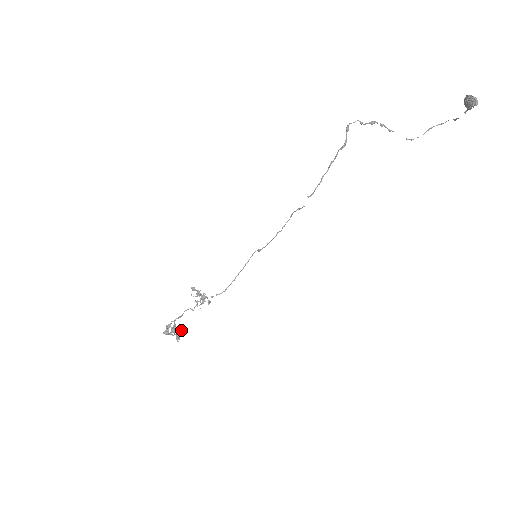
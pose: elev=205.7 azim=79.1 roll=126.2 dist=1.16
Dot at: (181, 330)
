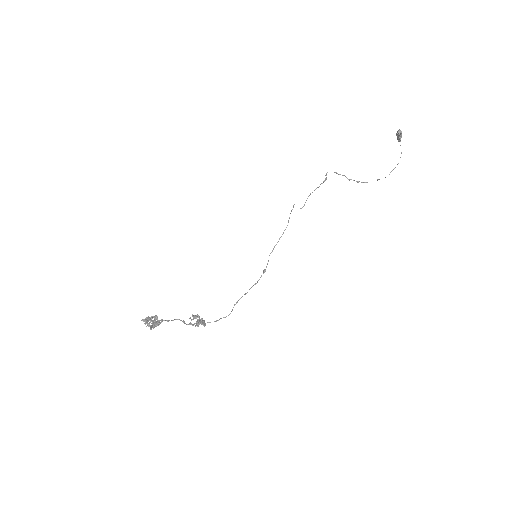
Dot at: occluded
